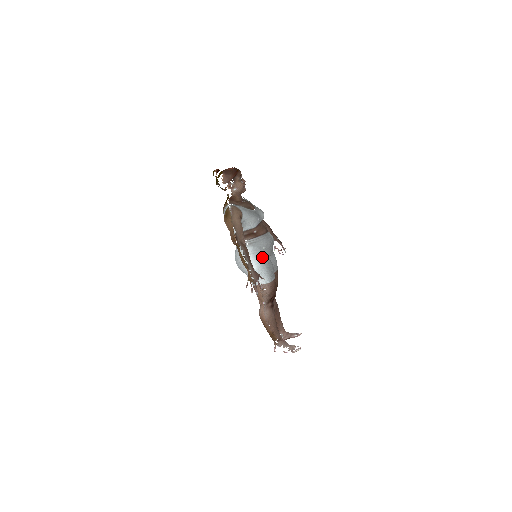
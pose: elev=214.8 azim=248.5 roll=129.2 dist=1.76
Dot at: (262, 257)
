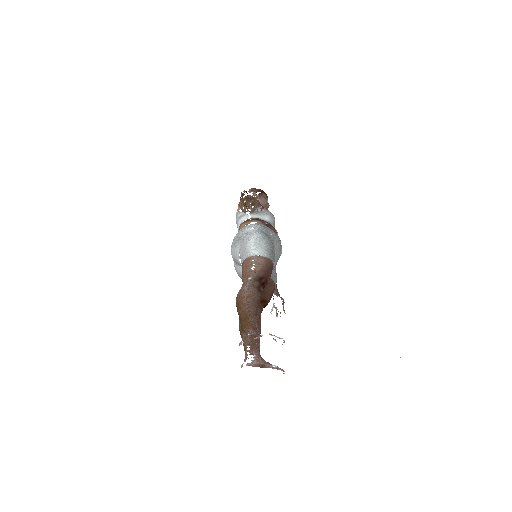
Dot at: (267, 235)
